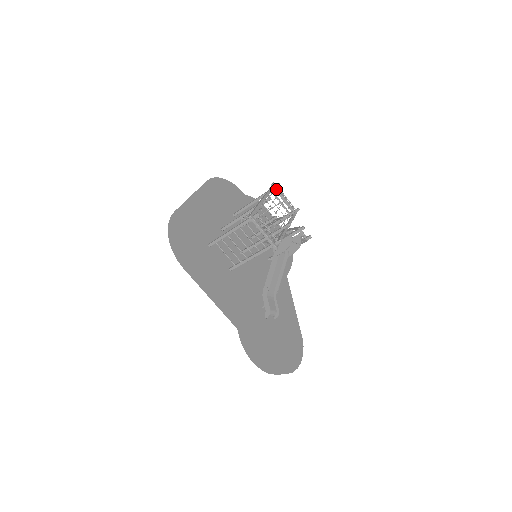
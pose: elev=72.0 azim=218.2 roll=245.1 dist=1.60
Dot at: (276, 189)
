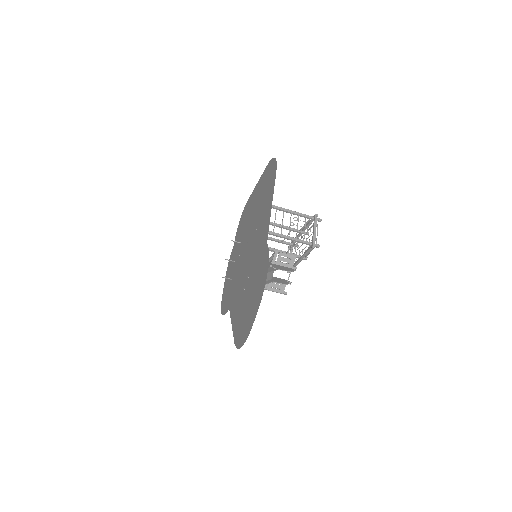
Dot at: occluded
